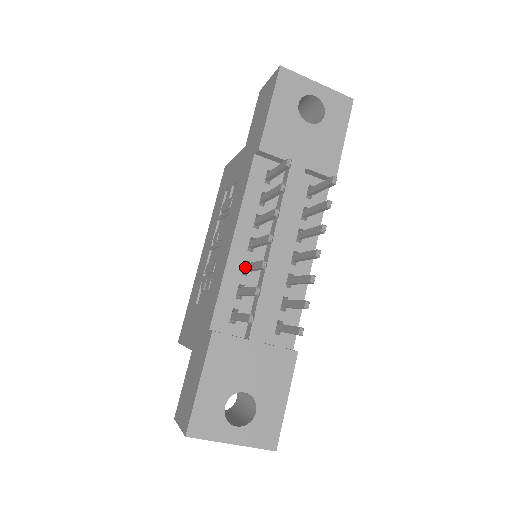
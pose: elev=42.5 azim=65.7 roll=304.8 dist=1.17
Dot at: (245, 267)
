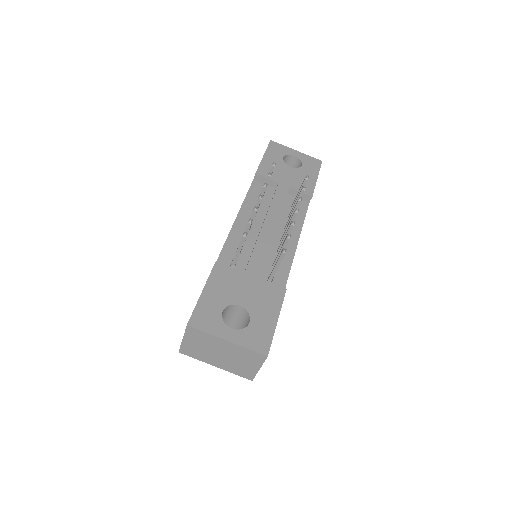
Dot at: occluded
